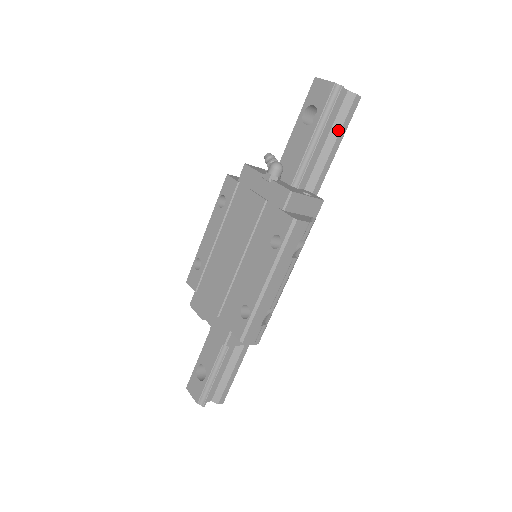
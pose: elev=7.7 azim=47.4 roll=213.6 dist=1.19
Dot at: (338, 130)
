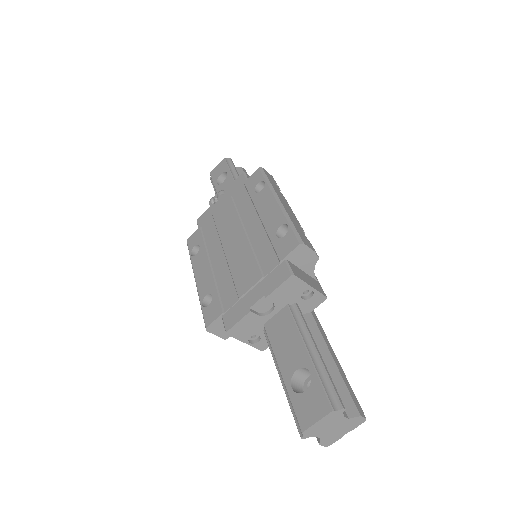
Dot at: occluded
